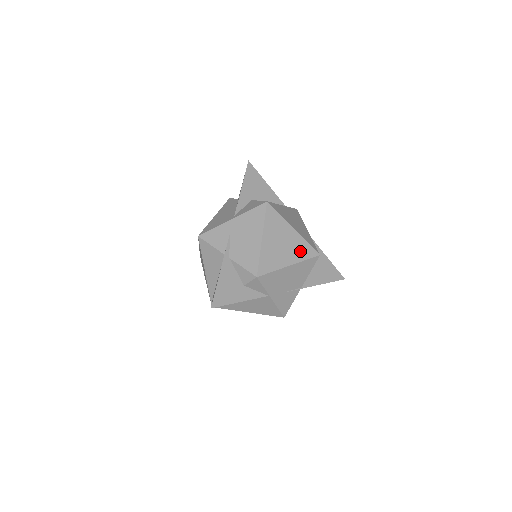
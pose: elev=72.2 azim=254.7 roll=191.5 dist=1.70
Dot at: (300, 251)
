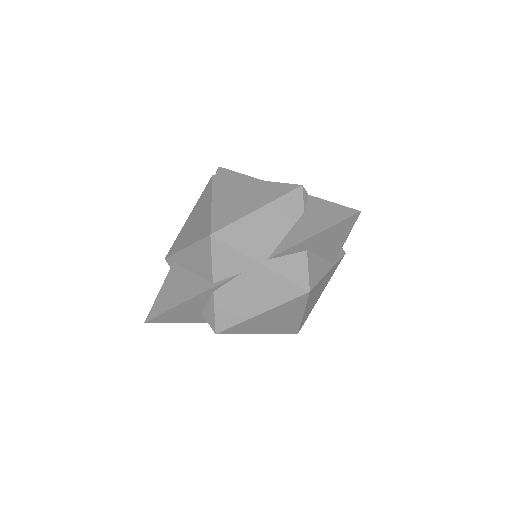
Dot at: (284, 328)
